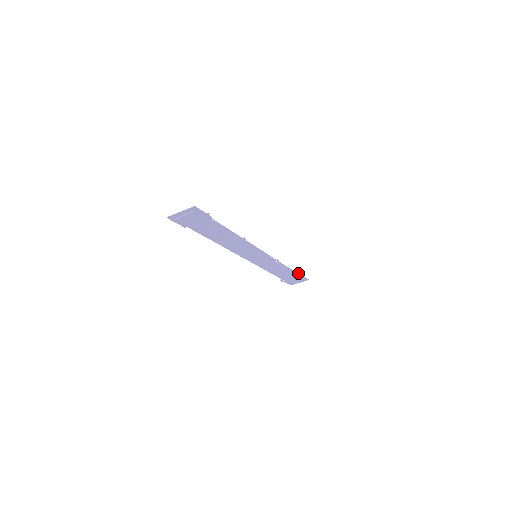
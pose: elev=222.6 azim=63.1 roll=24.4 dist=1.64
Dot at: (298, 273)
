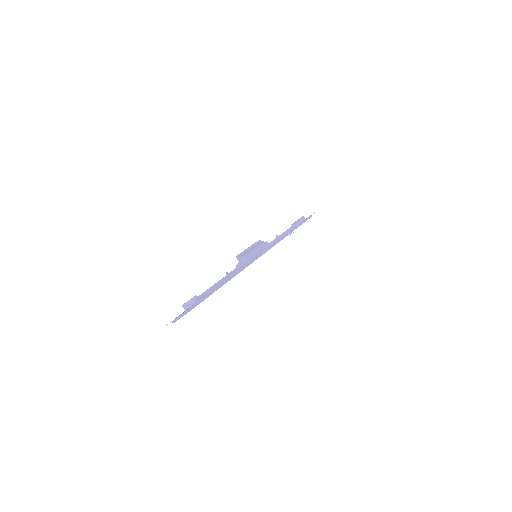
Dot at: (302, 217)
